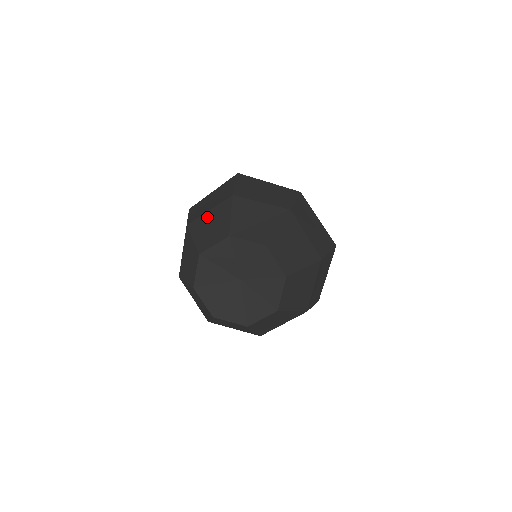
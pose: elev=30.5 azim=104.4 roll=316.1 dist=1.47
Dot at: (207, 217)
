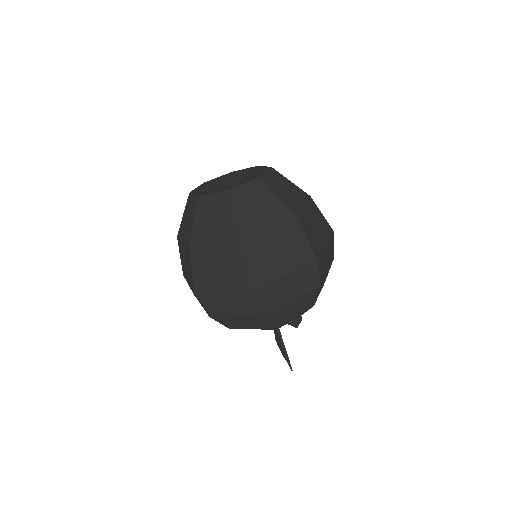
Dot at: occluded
